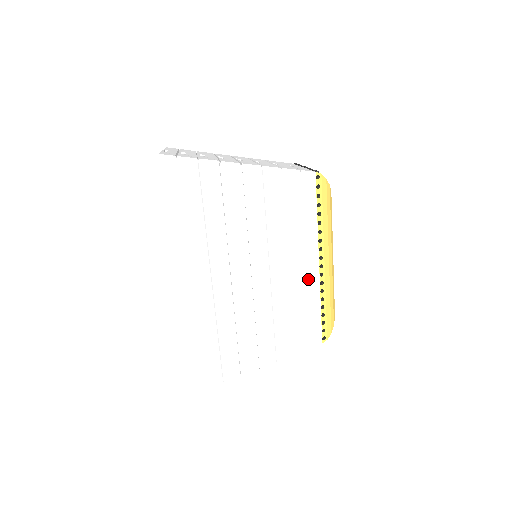
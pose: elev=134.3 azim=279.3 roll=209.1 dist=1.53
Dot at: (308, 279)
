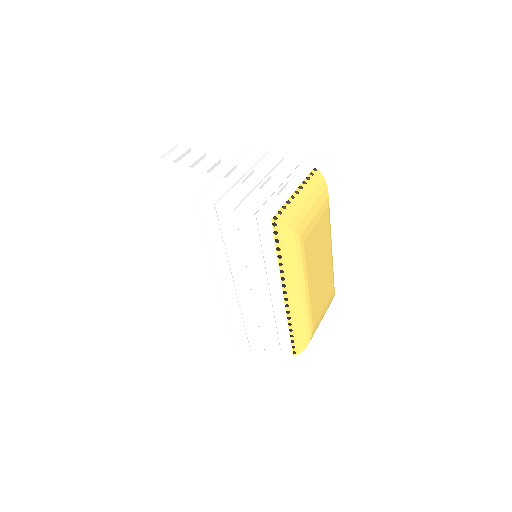
Dot at: (274, 305)
